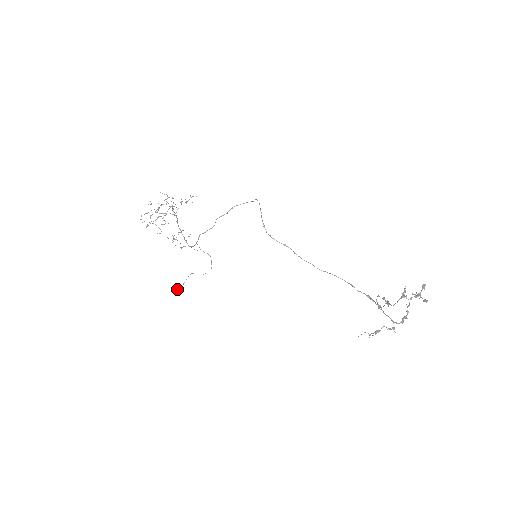
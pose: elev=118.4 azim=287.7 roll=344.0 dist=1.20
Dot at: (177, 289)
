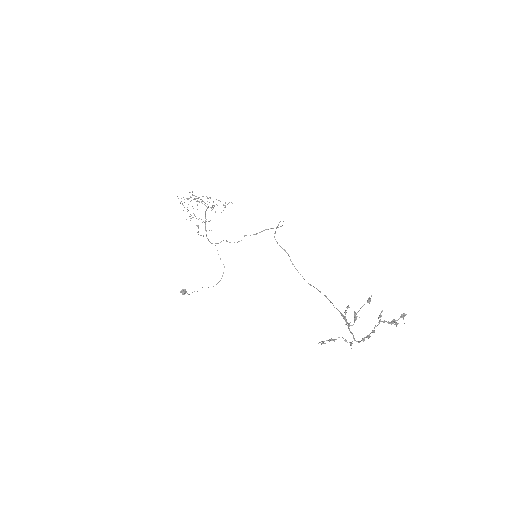
Dot at: (183, 289)
